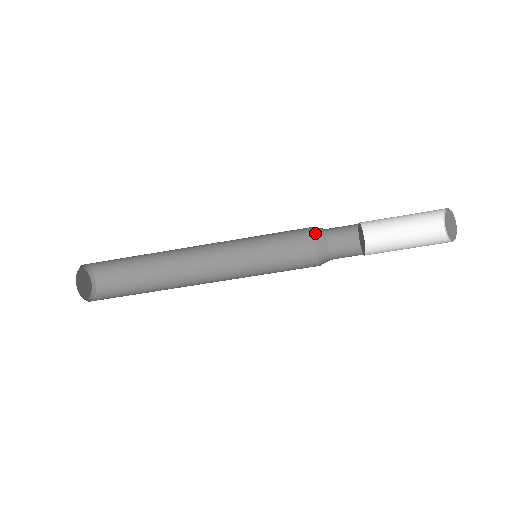
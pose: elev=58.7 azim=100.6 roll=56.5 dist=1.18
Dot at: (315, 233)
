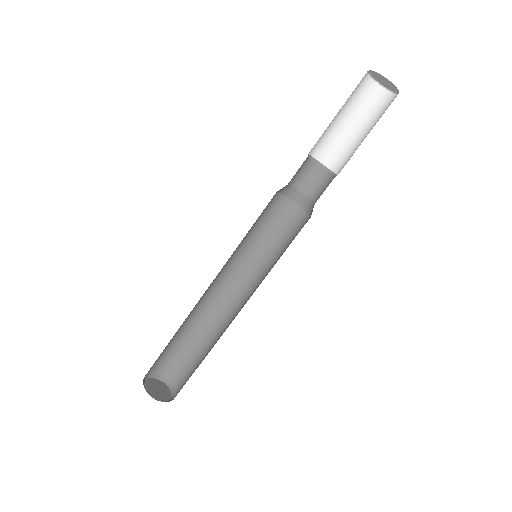
Dot at: (292, 199)
